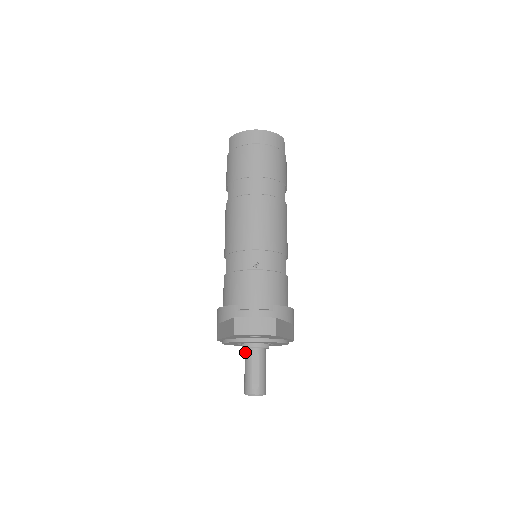
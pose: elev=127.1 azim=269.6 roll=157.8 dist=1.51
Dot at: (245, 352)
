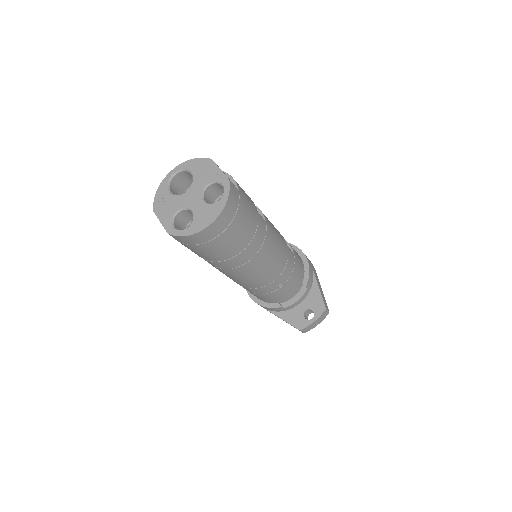
Dot at: occluded
